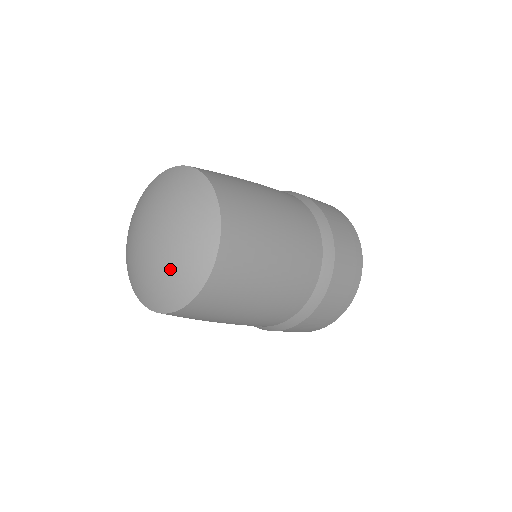
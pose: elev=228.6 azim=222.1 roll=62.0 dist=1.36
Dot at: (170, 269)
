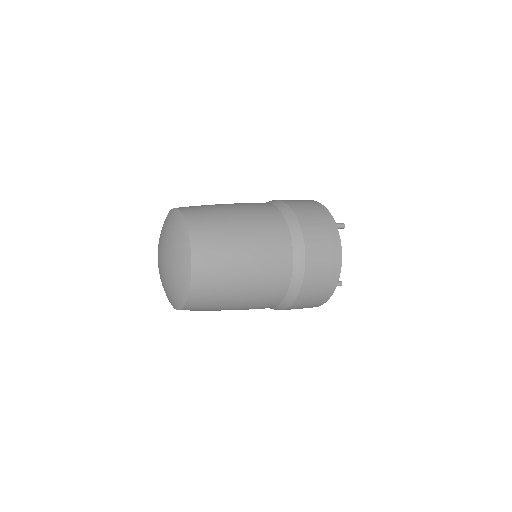
Dot at: (166, 288)
